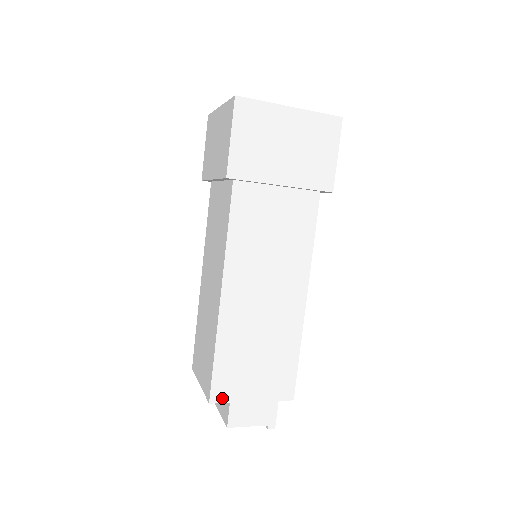
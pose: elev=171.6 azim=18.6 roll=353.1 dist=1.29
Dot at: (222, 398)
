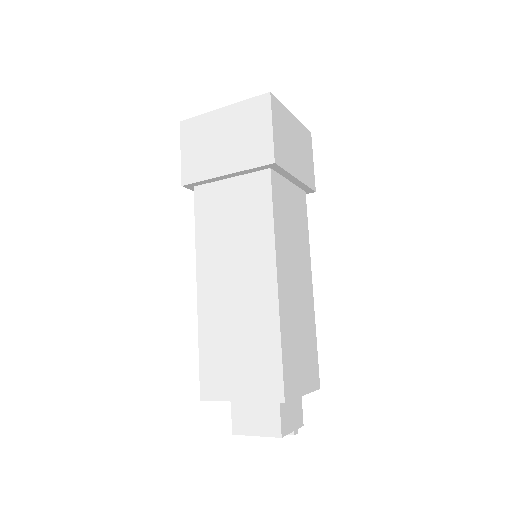
Dot at: (290, 395)
